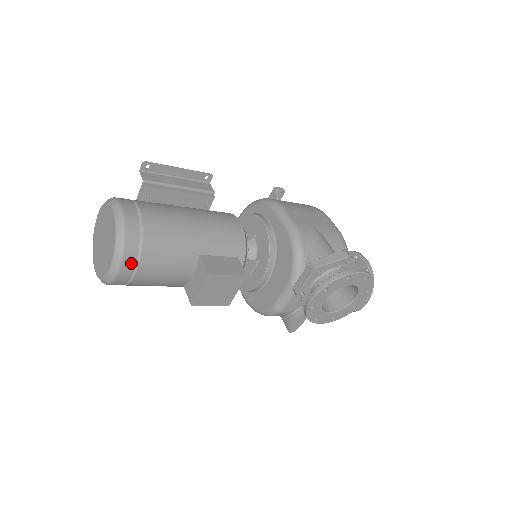
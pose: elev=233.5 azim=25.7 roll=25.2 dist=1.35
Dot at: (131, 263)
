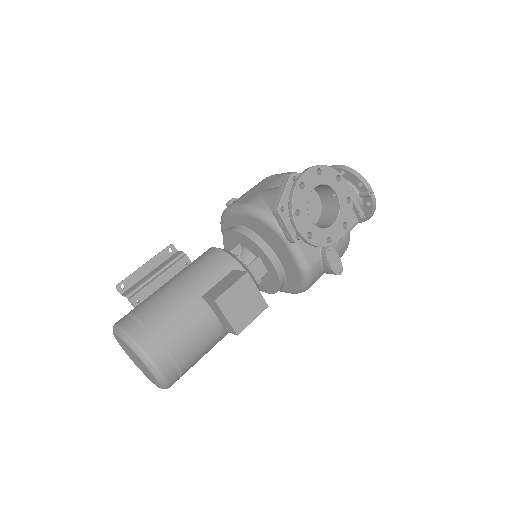
Dot at: (158, 352)
